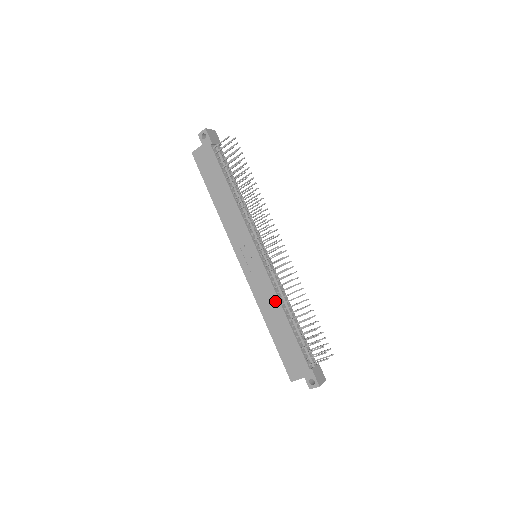
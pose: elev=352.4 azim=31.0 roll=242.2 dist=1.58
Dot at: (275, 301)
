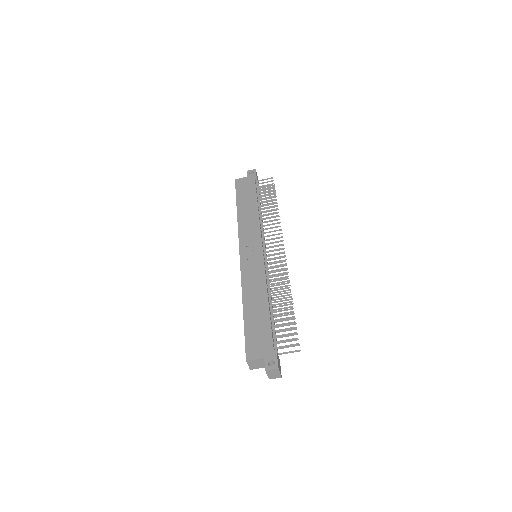
Dot at: (262, 286)
